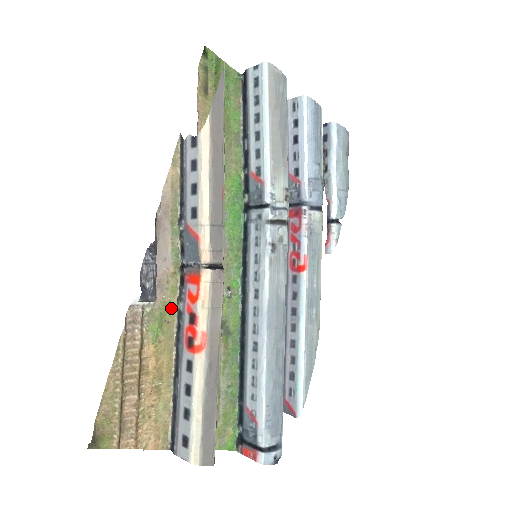
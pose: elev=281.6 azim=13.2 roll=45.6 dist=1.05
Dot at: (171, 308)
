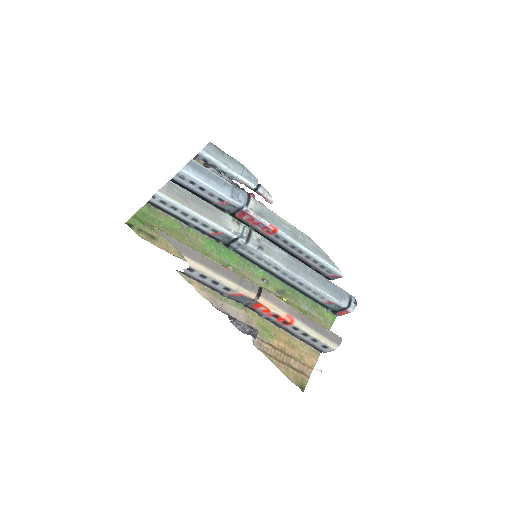
Dot at: (261, 321)
